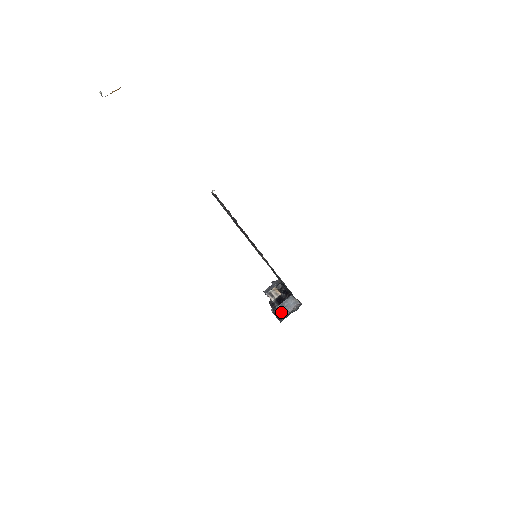
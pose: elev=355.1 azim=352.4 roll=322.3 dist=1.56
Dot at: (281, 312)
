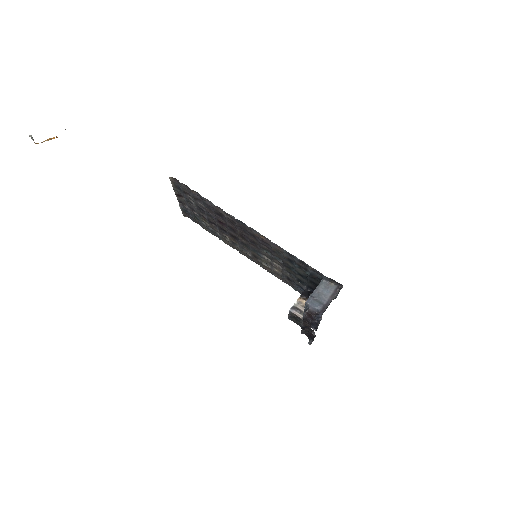
Dot at: (314, 309)
